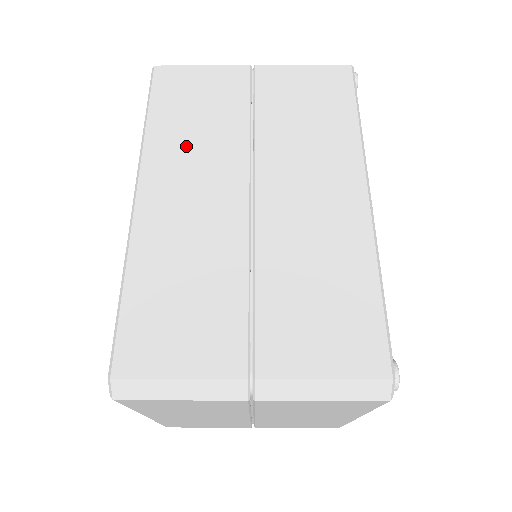
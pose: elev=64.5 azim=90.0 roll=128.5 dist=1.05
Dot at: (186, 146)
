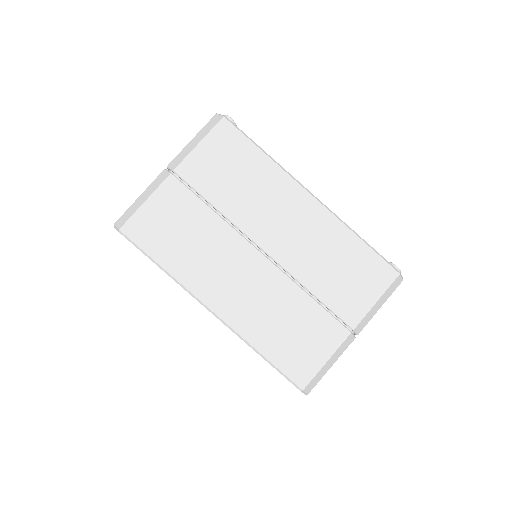
Dot at: (202, 261)
